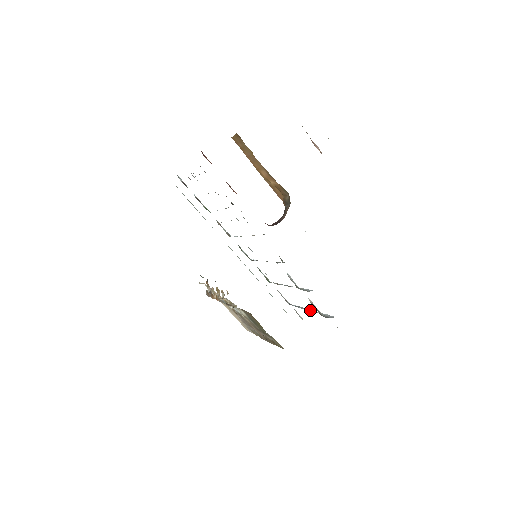
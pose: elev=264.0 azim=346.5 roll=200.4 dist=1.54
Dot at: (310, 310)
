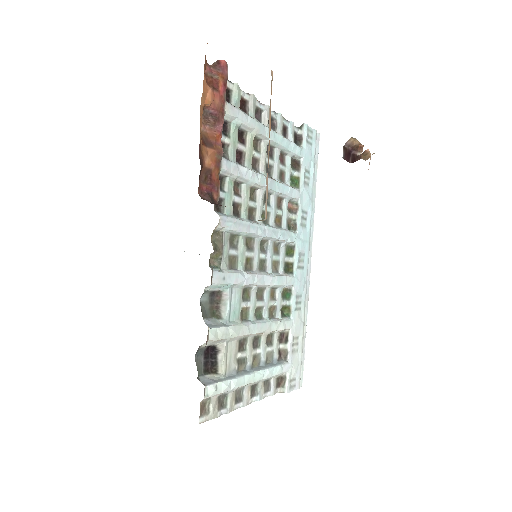
Dot at: (249, 371)
